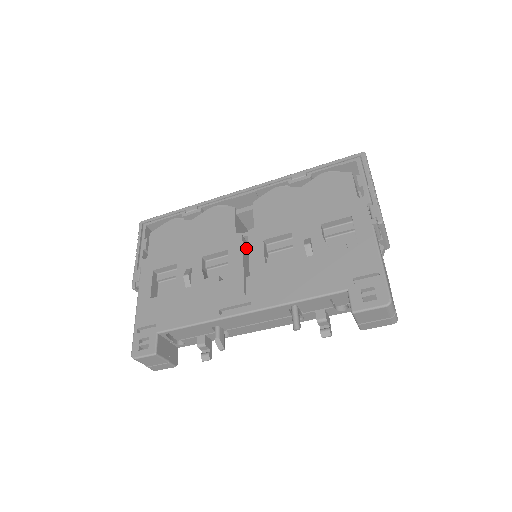
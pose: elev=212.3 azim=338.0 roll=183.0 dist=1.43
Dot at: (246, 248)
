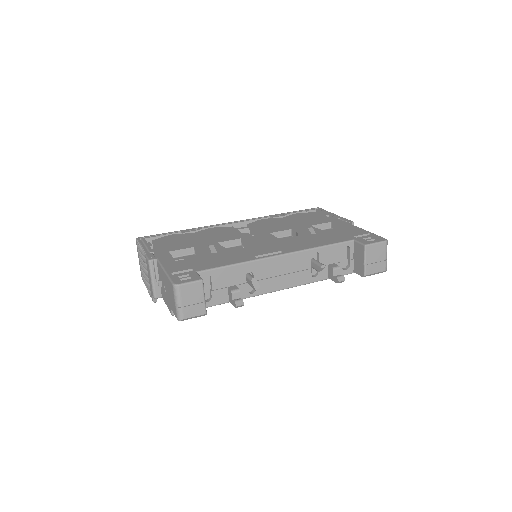
Dot at: occluded
